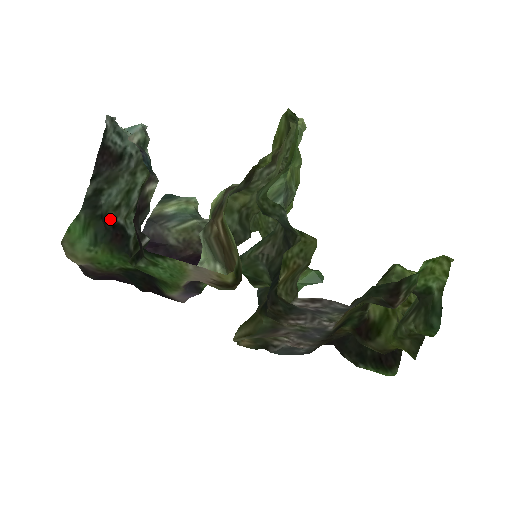
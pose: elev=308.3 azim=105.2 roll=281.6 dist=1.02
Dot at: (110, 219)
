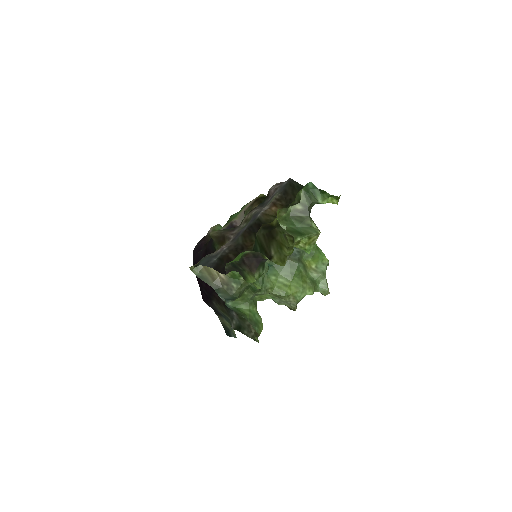
Dot at: occluded
